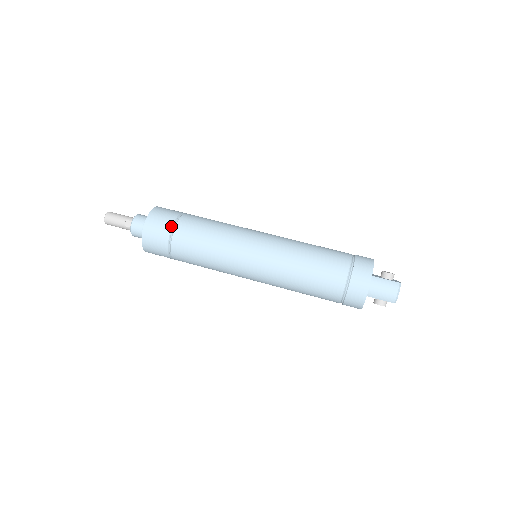
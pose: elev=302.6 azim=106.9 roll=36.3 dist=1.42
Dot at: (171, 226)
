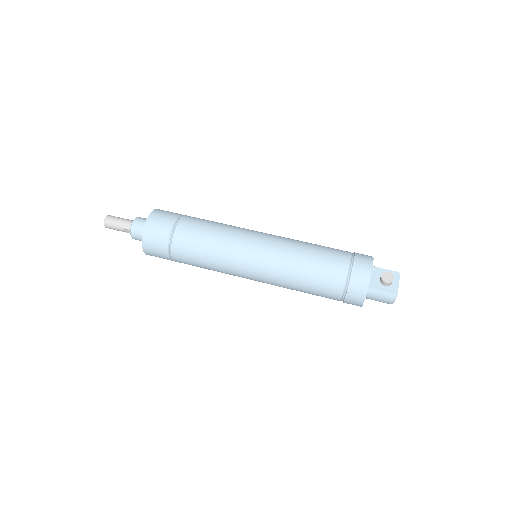
Dot at: (167, 250)
